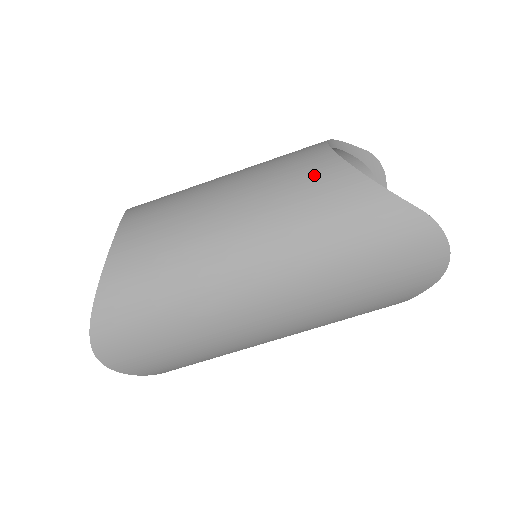
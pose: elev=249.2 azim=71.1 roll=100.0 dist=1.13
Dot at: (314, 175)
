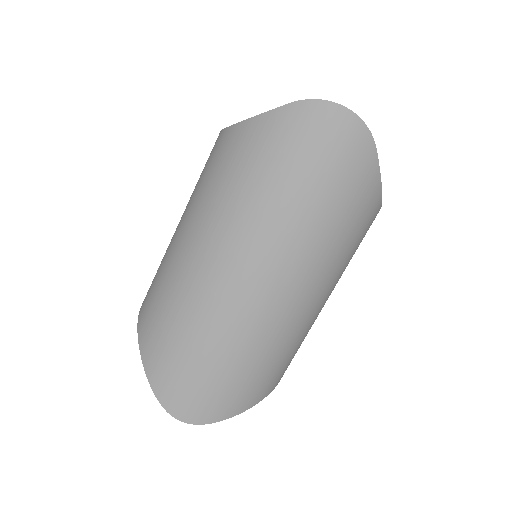
Dot at: (214, 158)
